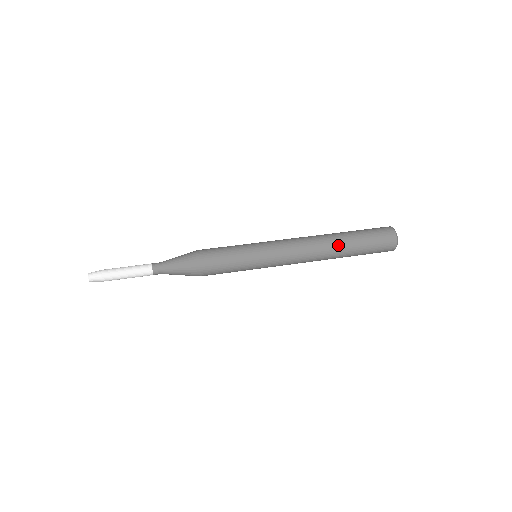
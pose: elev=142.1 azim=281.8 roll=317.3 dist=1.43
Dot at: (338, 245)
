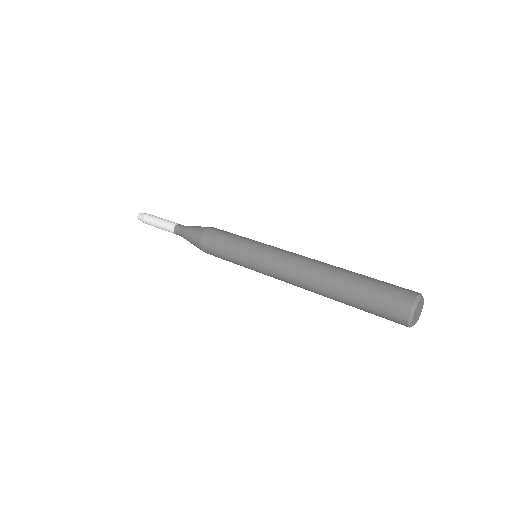
Dot at: (337, 270)
